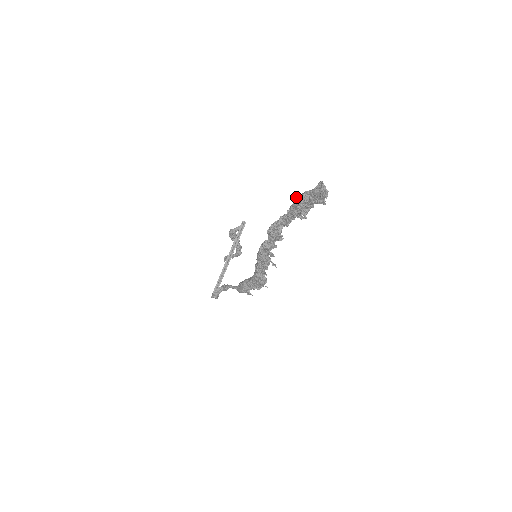
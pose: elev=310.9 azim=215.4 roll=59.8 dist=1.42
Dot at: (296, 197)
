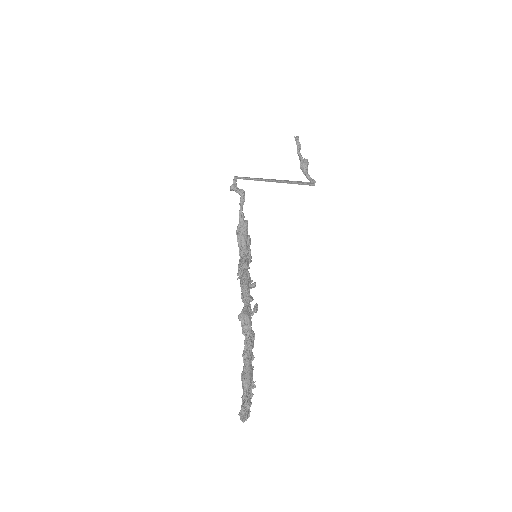
Dot at: (245, 376)
